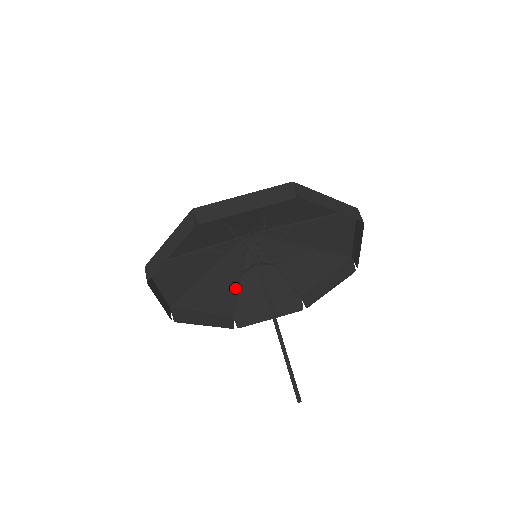
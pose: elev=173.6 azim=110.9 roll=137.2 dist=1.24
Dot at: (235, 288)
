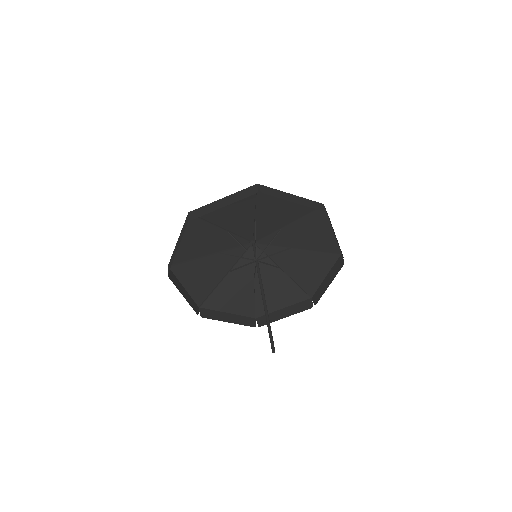
Dot at: (252, 291)
